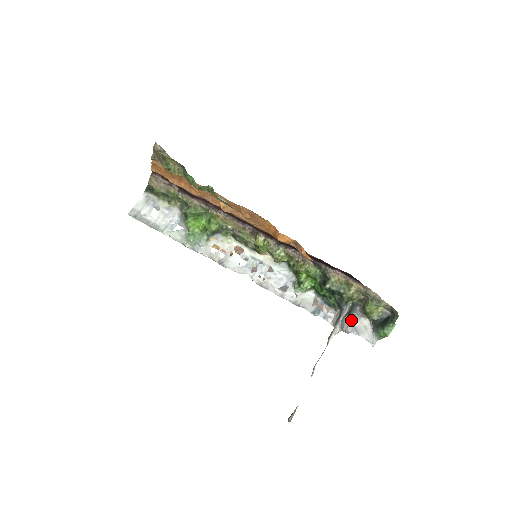
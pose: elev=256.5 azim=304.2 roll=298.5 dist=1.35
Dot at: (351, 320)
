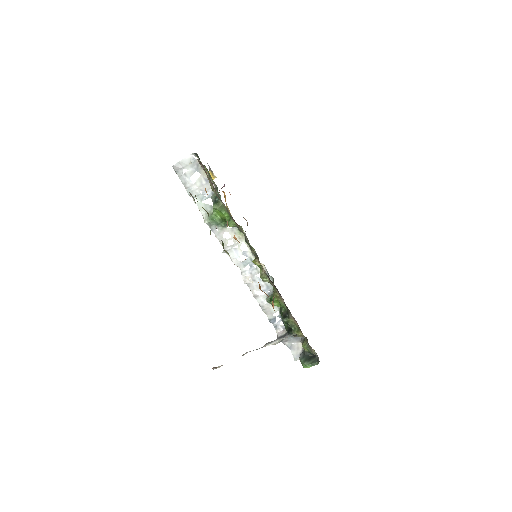
Dot at: (292, 339)
